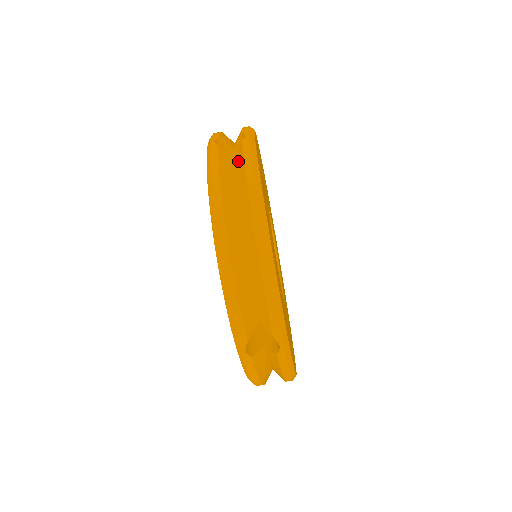
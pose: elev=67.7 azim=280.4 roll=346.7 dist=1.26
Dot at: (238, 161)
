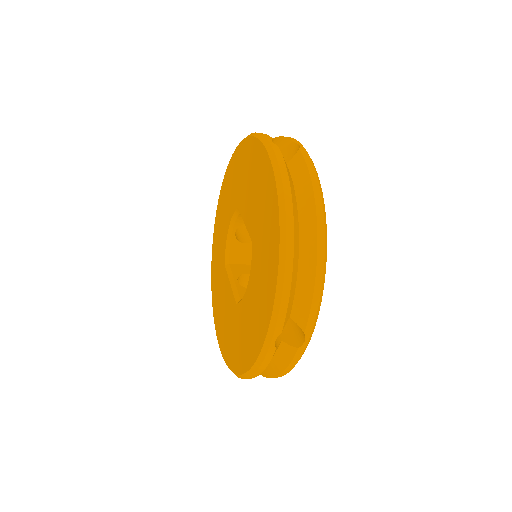
Dot at: (297, 166)
